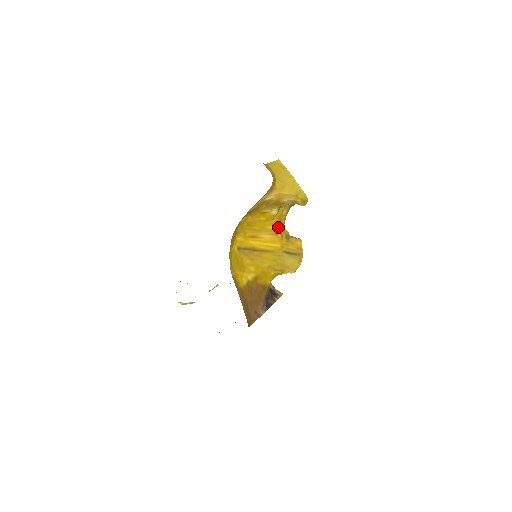
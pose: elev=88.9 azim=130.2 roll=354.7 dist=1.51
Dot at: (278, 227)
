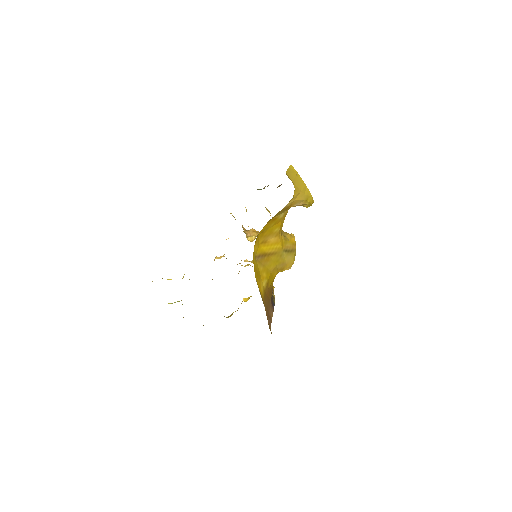
Dot at: (280, 228)
